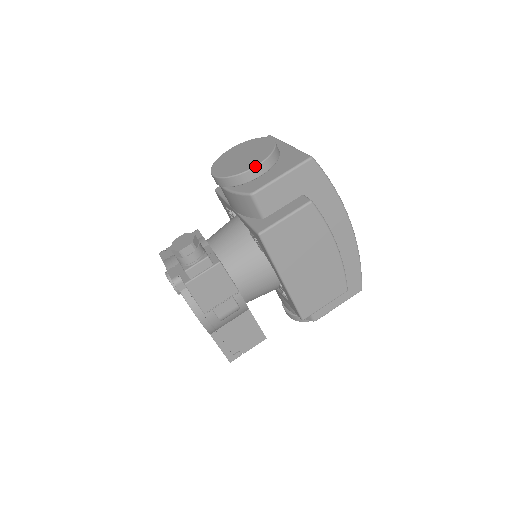
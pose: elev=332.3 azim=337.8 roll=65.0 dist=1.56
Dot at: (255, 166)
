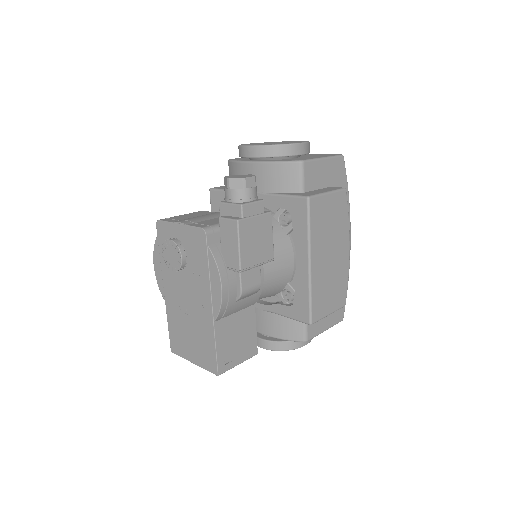
Dot at: (301, 142)
